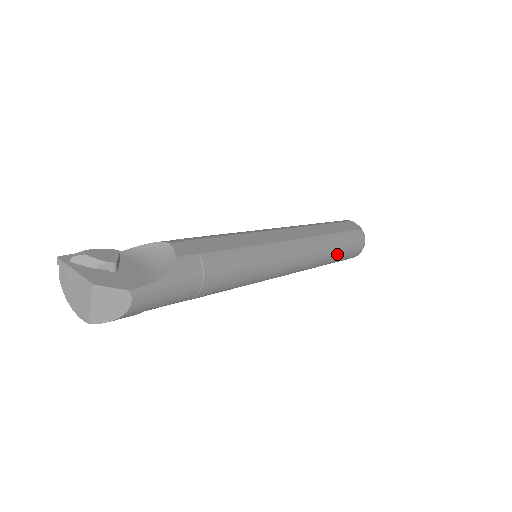
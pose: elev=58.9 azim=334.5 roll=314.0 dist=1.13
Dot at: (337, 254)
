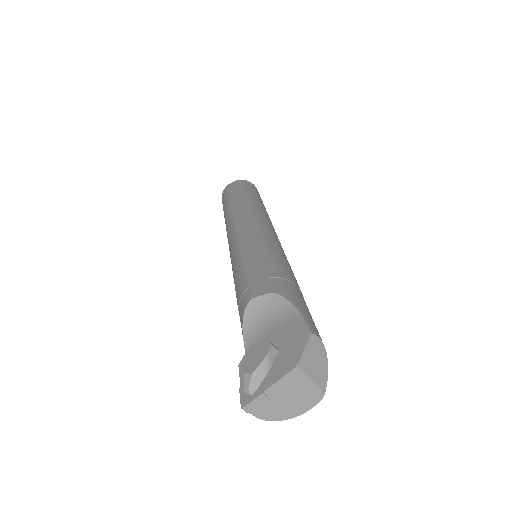
Dot at: (262, 202)
